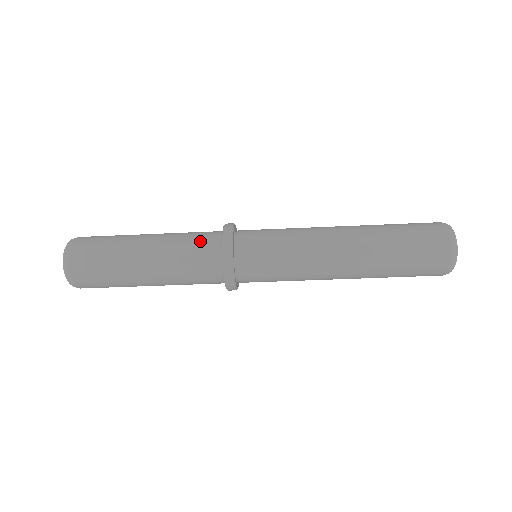
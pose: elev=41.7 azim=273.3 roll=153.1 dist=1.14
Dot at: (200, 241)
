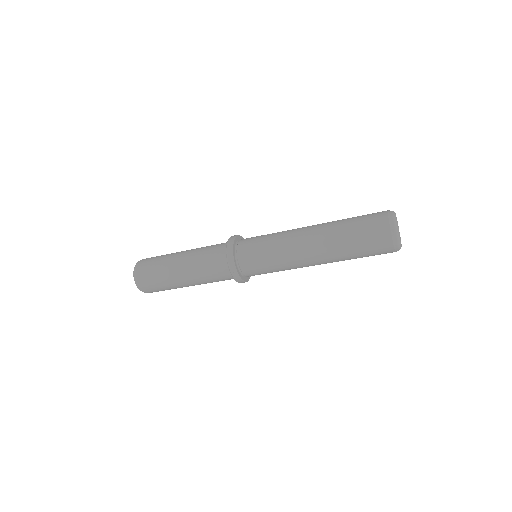
Dot at: (218, 244)
